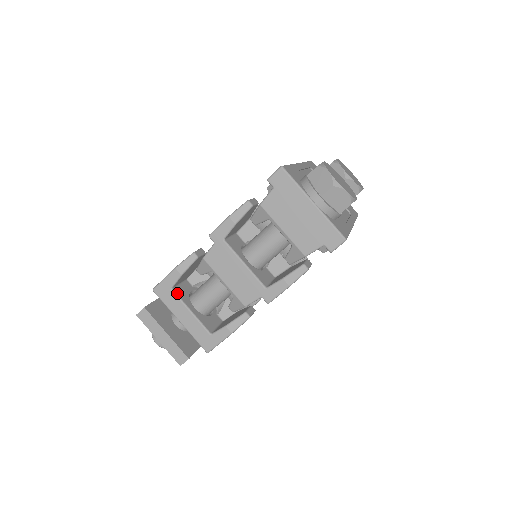
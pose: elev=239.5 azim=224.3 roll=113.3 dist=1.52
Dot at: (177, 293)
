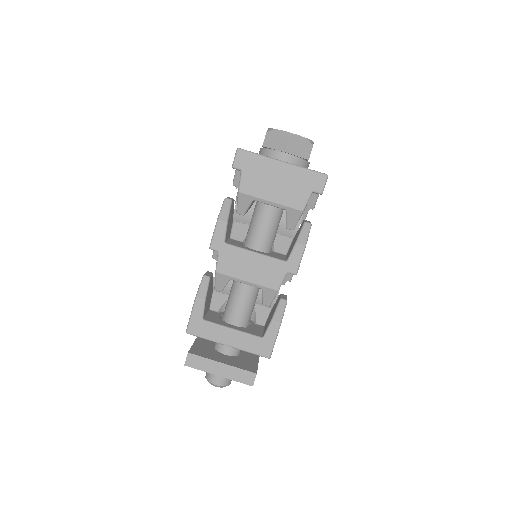
Dot at: (210, 321)
